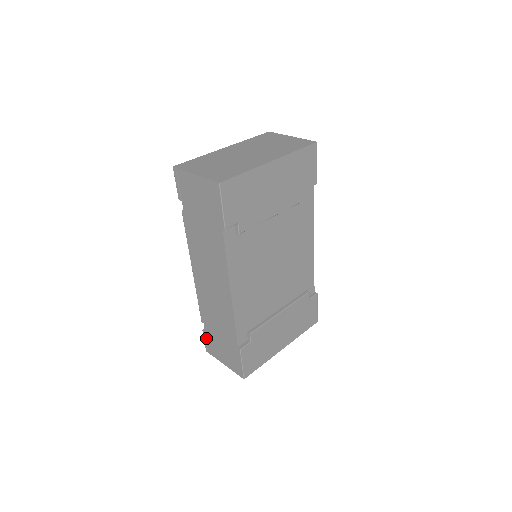
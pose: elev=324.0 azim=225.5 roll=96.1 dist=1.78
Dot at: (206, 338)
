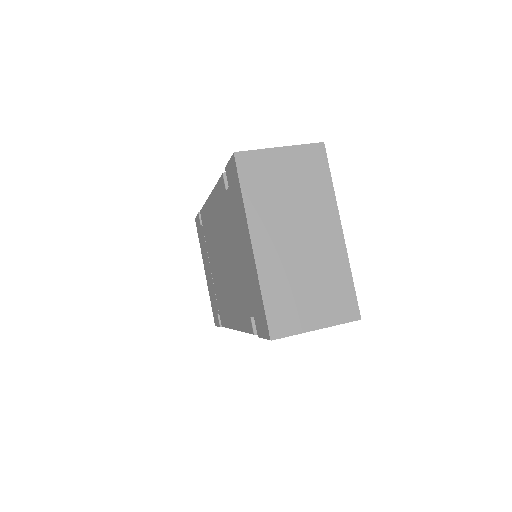
Dot at: occluded
